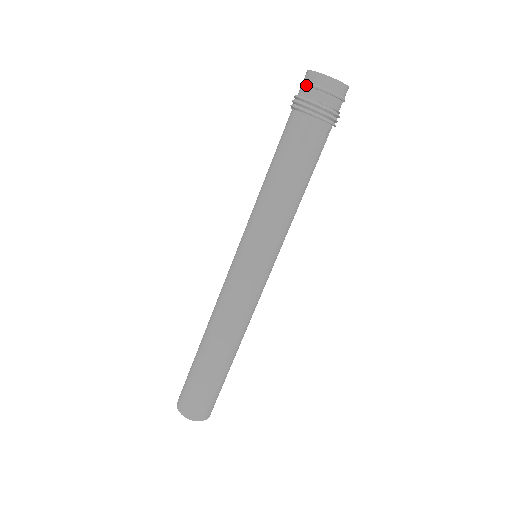
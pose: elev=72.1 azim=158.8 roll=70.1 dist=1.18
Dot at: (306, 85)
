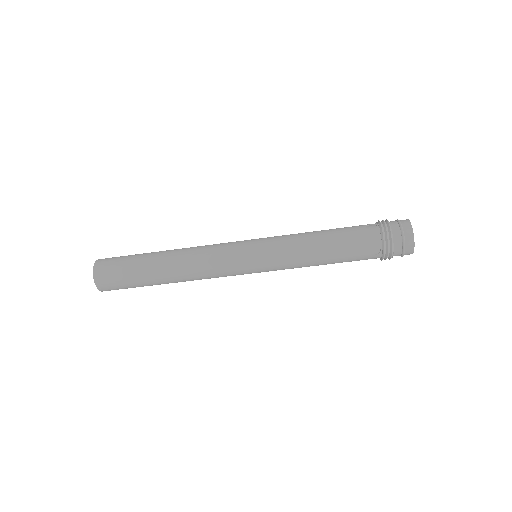
Dot at: (402, 237)
